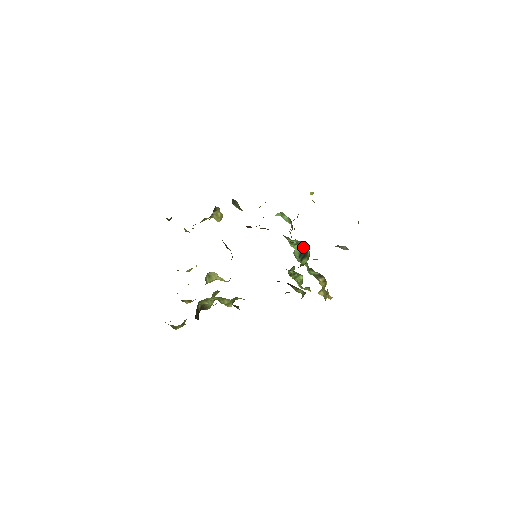
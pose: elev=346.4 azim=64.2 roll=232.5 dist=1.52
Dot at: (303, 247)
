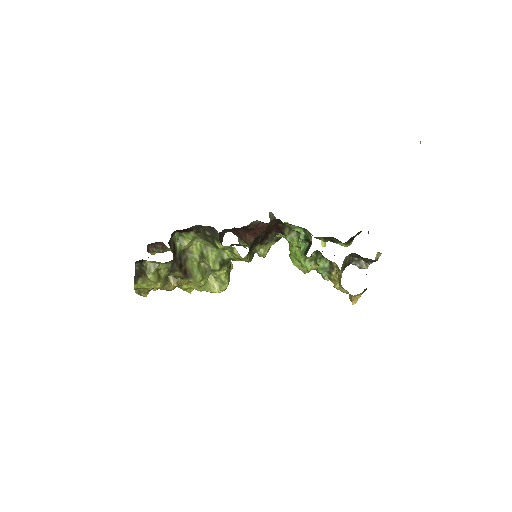
Dot at: (307, 244)
